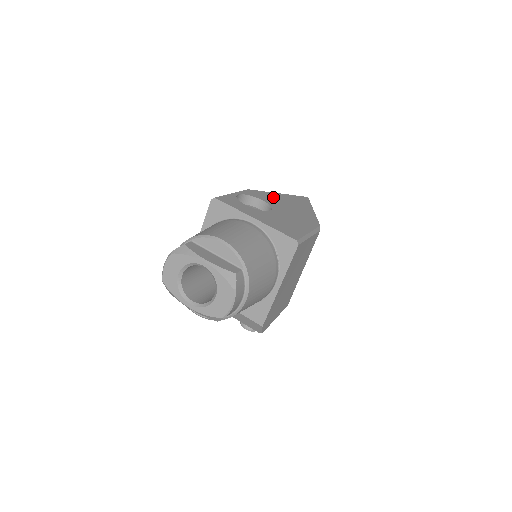
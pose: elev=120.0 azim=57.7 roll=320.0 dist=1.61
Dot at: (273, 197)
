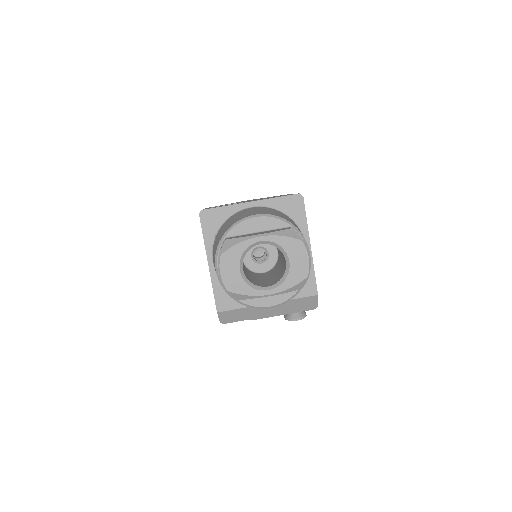
Dot at: occluded
